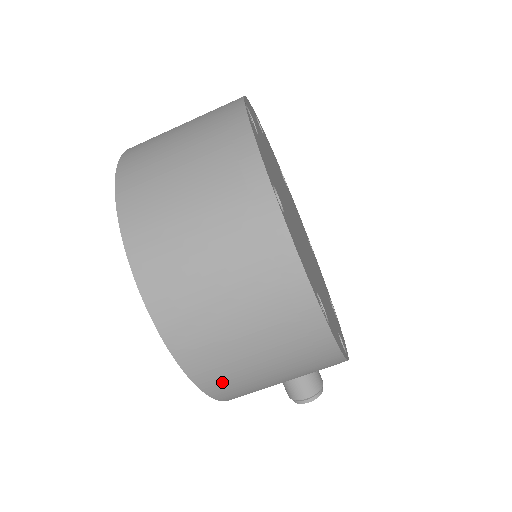
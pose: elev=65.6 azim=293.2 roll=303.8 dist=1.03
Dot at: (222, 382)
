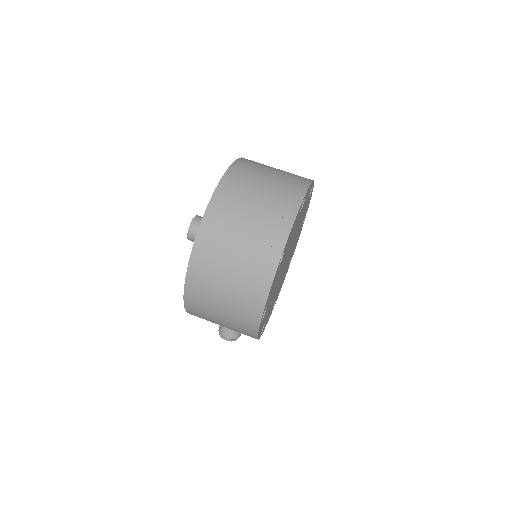
Dot at: (196, 309)
